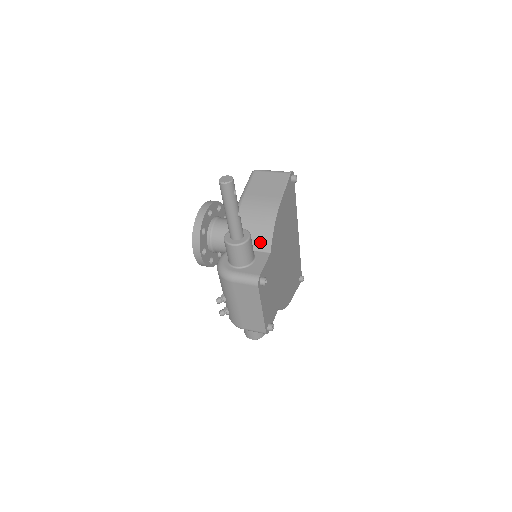
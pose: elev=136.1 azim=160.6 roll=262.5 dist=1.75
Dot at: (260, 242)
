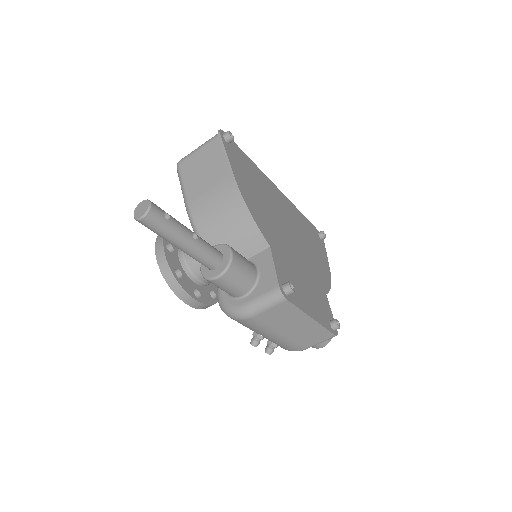
Dot at: (248, 243)
